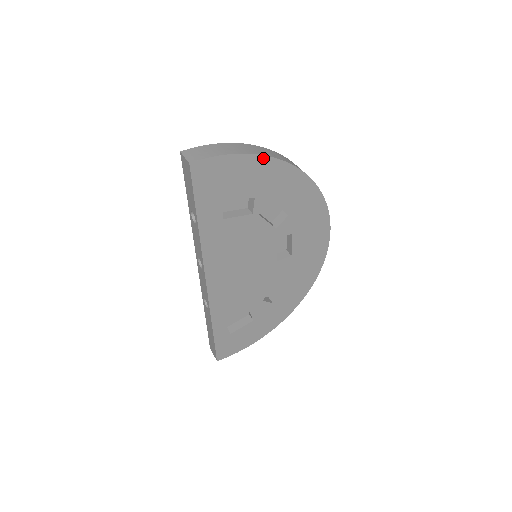
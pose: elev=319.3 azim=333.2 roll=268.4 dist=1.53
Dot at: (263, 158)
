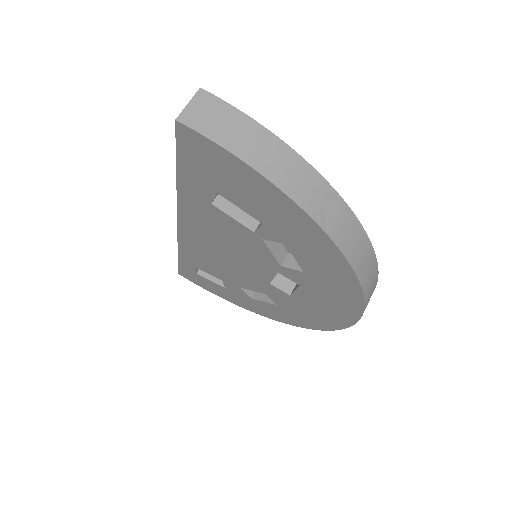
Dot at: (294, 204)
